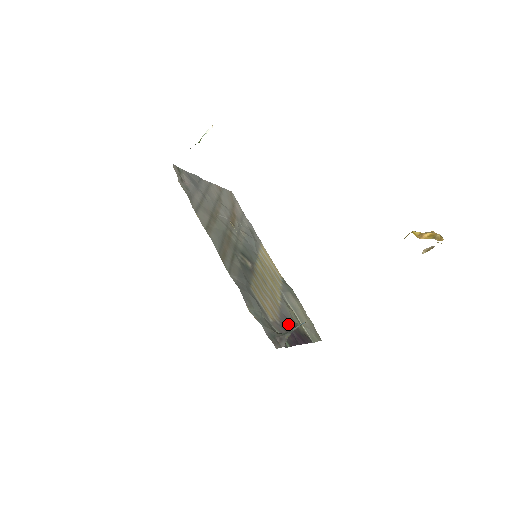
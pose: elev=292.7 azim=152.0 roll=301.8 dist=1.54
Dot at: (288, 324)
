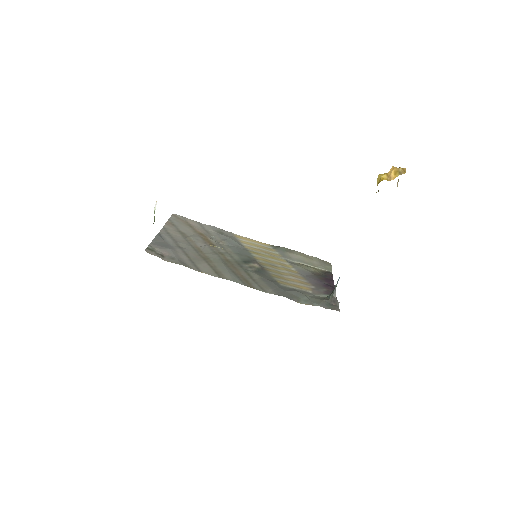
Dot at: (315, 280)
